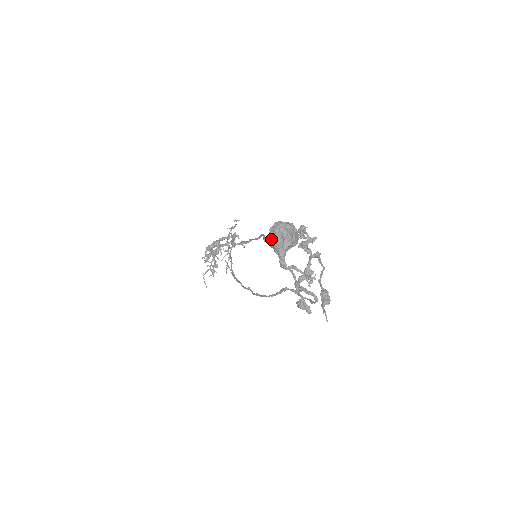
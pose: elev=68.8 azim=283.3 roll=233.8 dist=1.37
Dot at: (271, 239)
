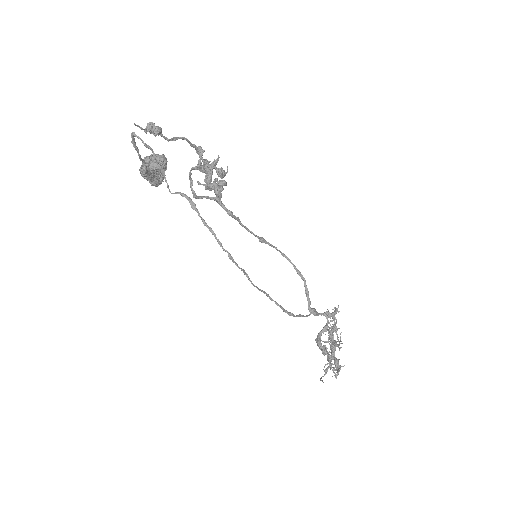
Dot at: (147, 180)
